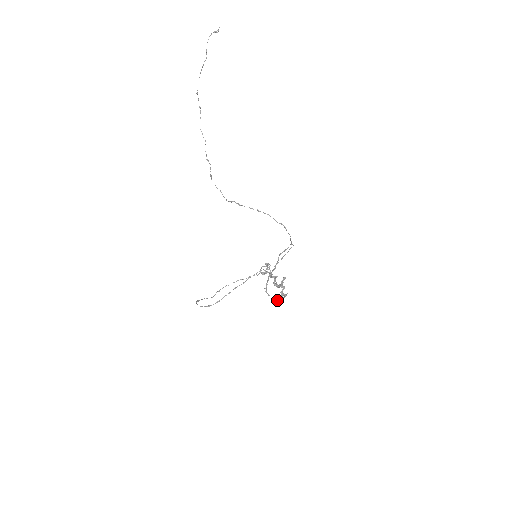
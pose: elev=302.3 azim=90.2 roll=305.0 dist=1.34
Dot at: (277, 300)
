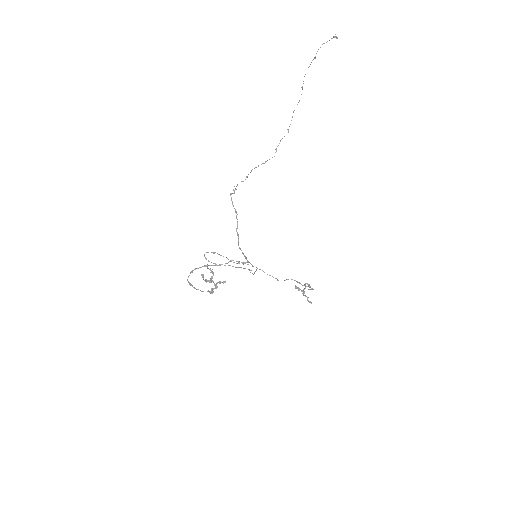
Dot at: (193, 287)
